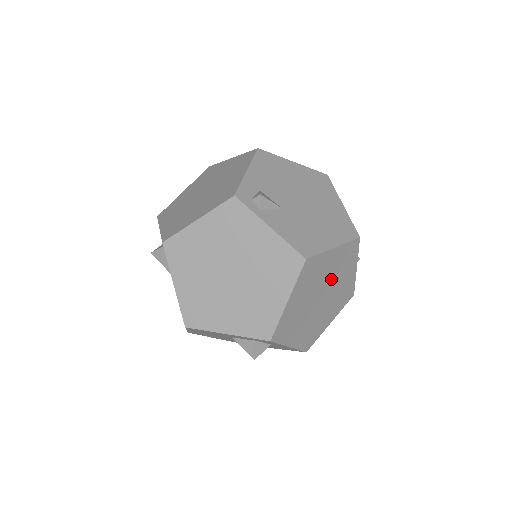
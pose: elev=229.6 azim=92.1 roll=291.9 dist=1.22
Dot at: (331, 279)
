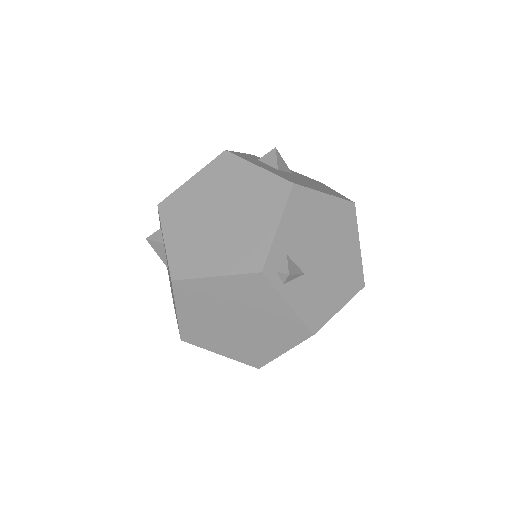
Dot at: occluded
